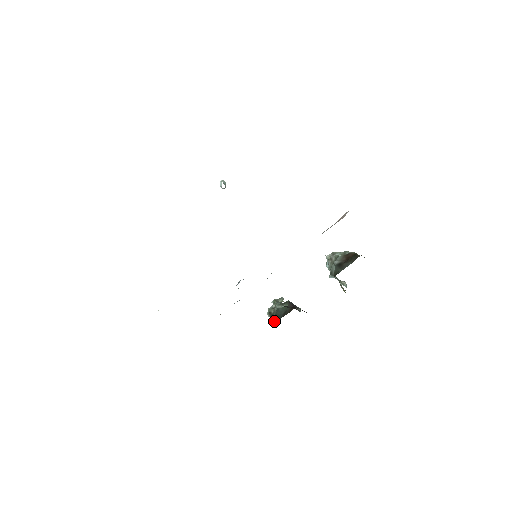
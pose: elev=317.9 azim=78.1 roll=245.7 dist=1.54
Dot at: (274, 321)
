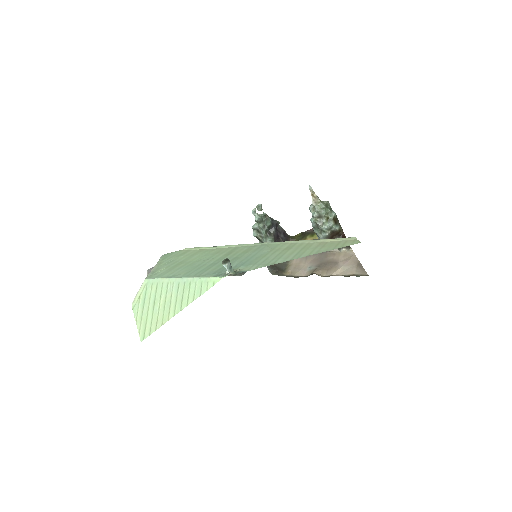
Dot at: occluded
